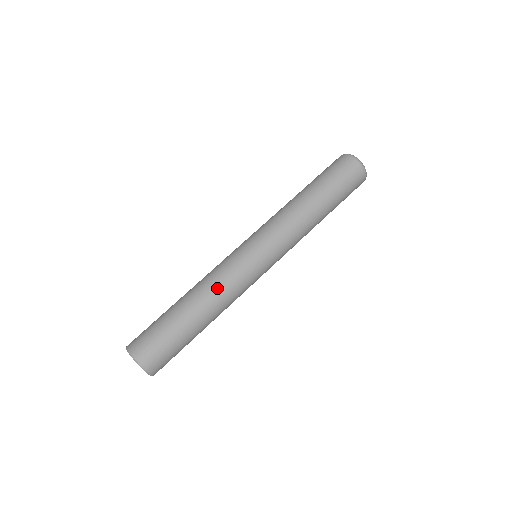
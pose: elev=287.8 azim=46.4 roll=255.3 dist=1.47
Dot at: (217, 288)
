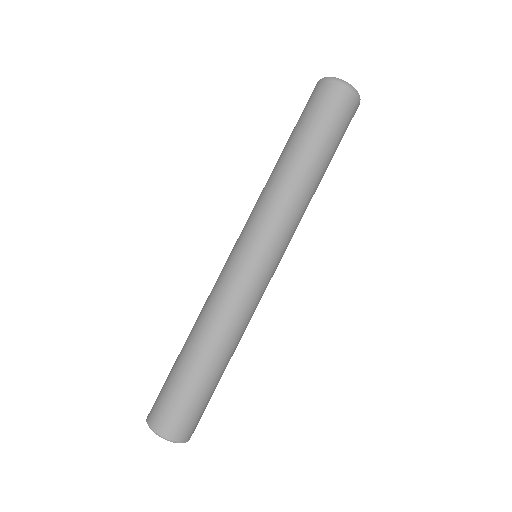
Dot at: (209, 310)
